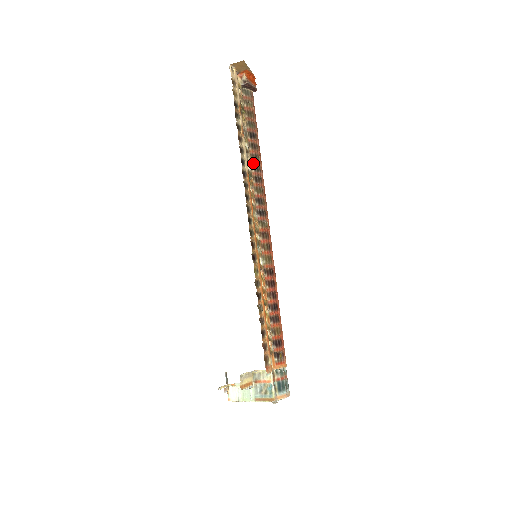
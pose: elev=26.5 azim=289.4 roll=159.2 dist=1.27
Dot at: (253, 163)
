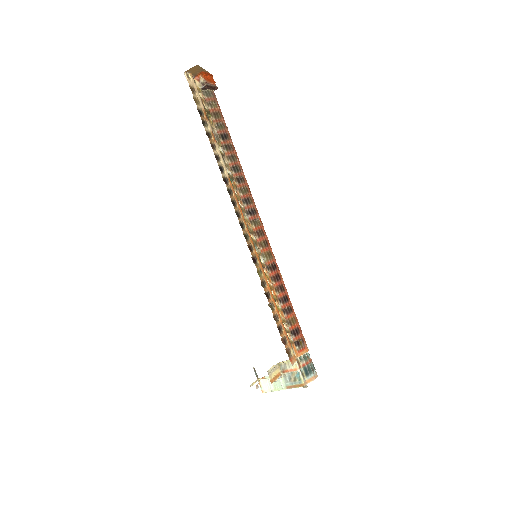
Dot at: (231, 165)
